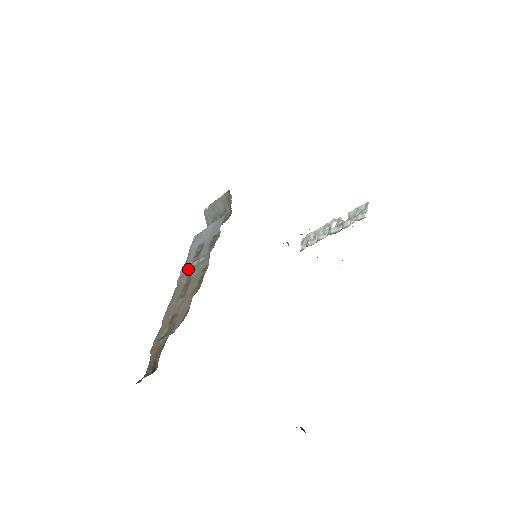
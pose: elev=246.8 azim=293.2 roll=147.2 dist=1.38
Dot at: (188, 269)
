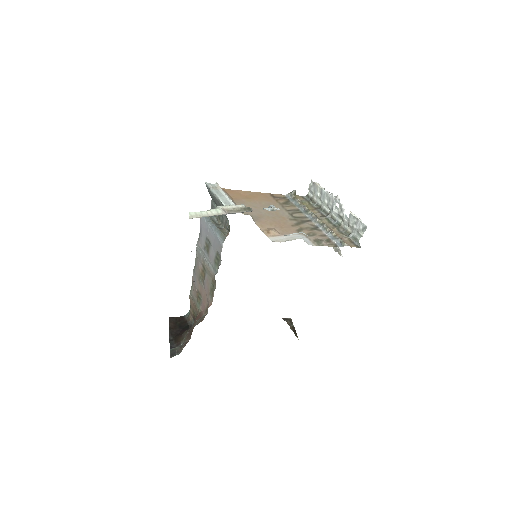
Dot at: (202, 256)
